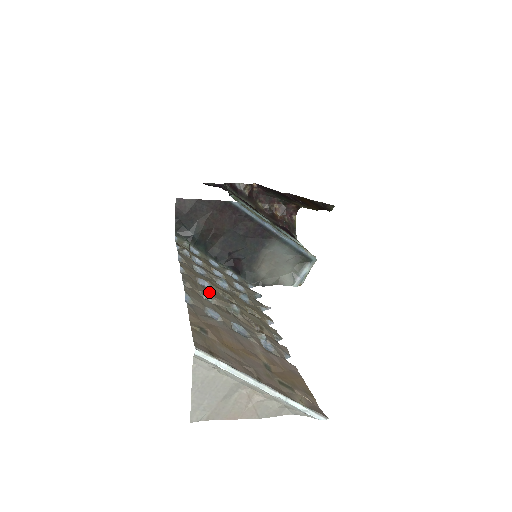
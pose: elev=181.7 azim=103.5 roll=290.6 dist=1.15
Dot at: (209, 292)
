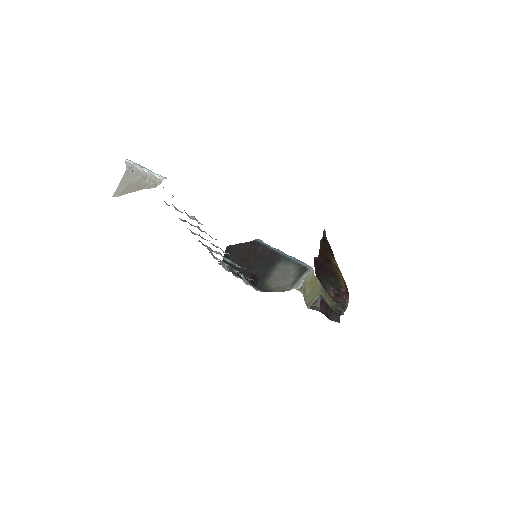
Dot at: occluded
